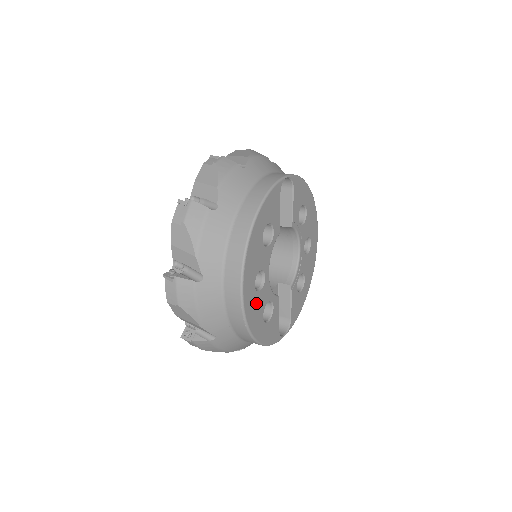
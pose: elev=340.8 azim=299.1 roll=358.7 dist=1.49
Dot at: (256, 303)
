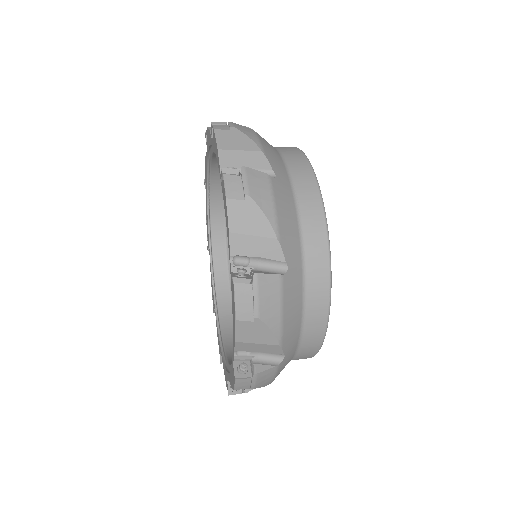
Dot at: occluded
